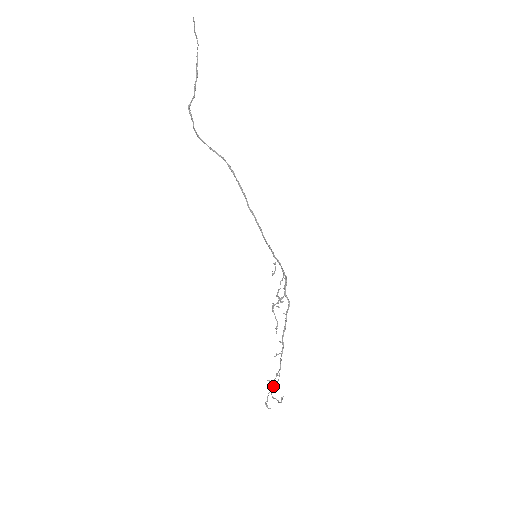
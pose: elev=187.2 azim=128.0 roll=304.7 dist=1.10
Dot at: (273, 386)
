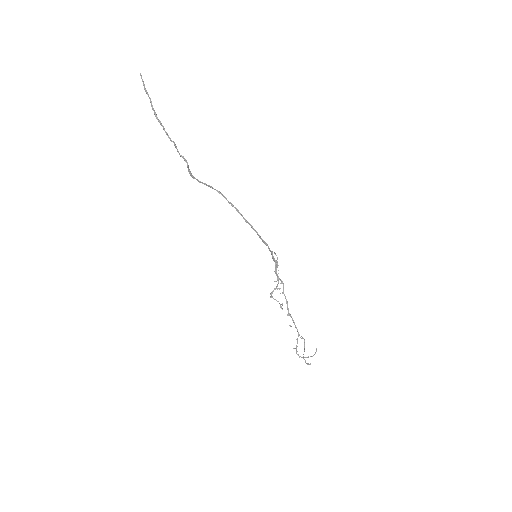
Dot at: (304, 347)
